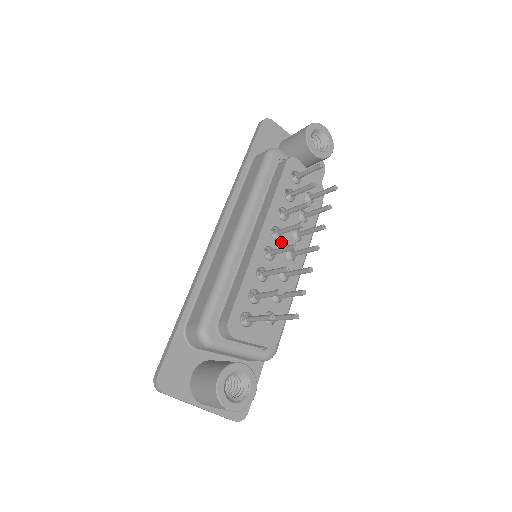
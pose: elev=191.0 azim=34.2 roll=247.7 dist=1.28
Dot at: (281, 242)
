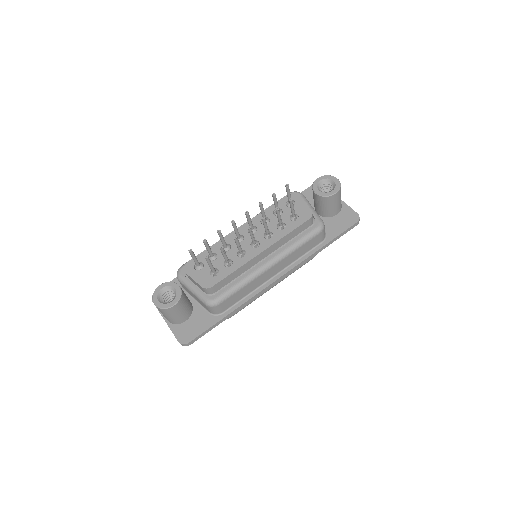
Dot at: occluded
